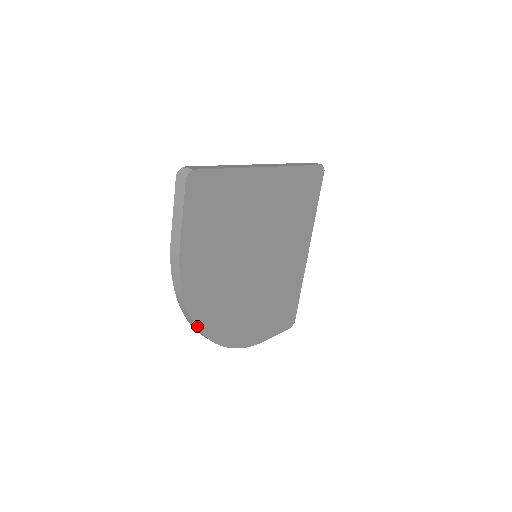
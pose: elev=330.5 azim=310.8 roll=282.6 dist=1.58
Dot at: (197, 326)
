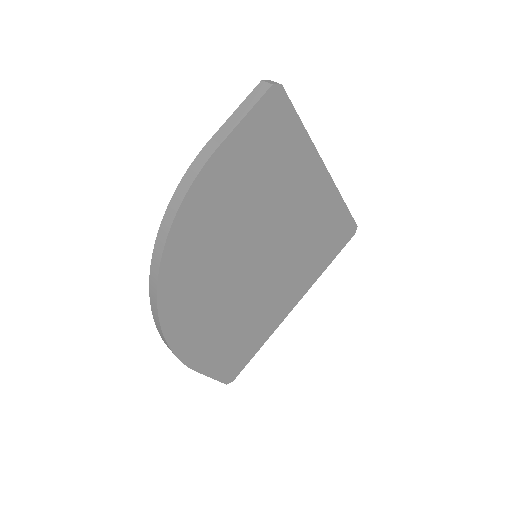
Dot at: (160, 267)
